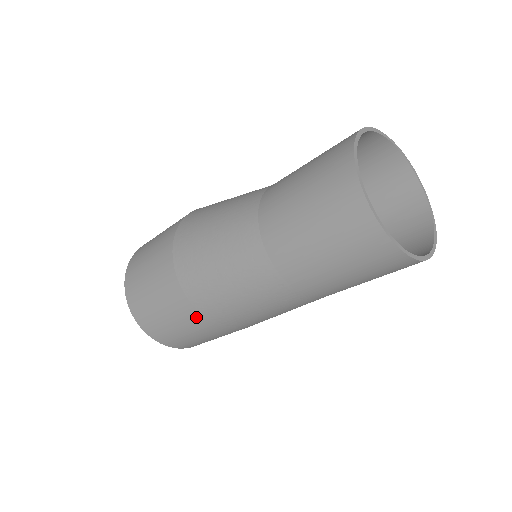
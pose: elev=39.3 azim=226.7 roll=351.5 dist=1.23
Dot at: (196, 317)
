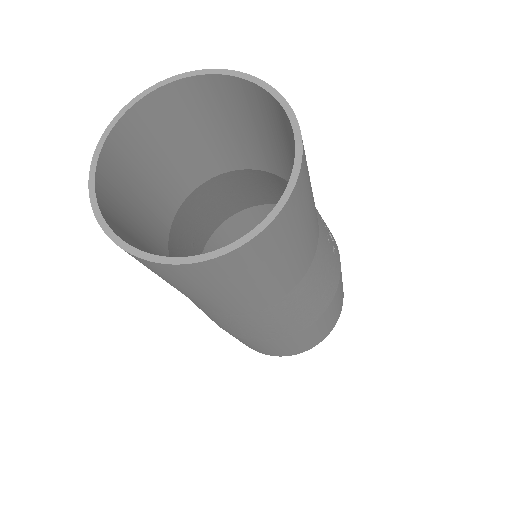
Dot at: (257, 343)
